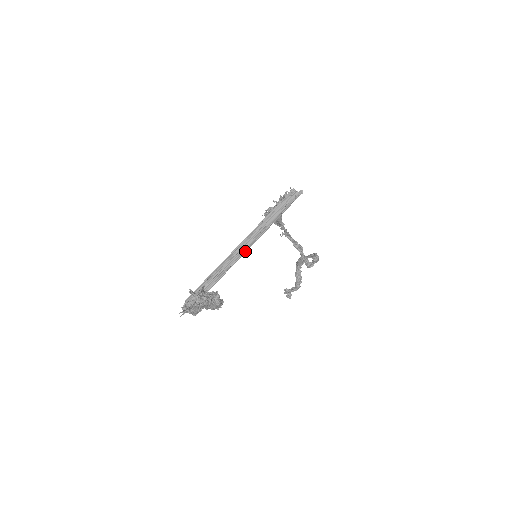
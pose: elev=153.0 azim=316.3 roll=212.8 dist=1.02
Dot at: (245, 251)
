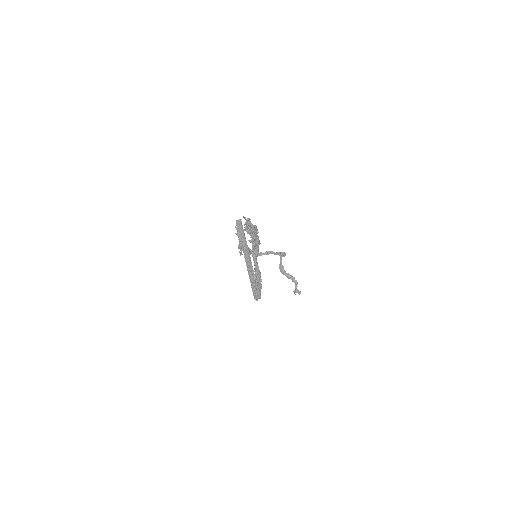
Dot at: (250, 258)
